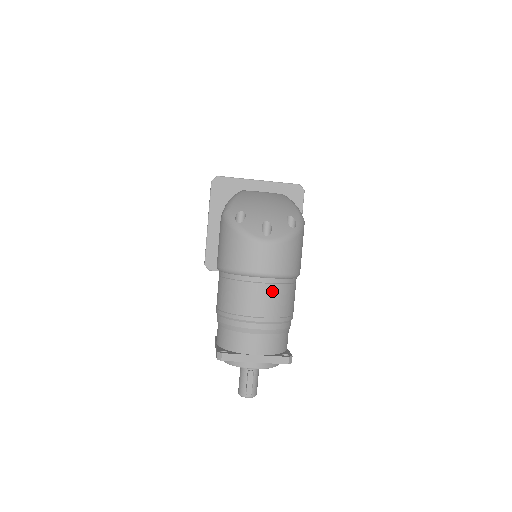
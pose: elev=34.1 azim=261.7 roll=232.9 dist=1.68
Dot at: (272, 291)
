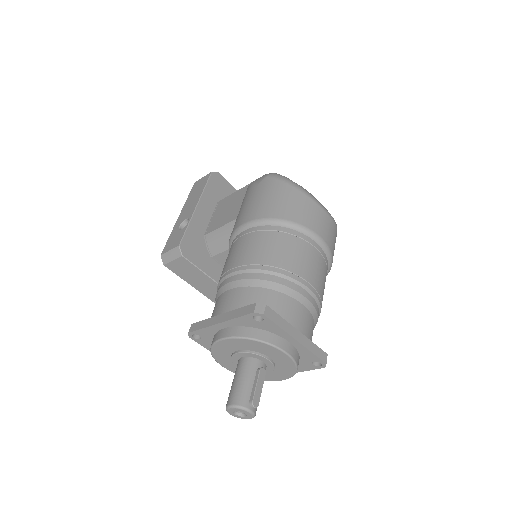
Dot at: (322, 265)
